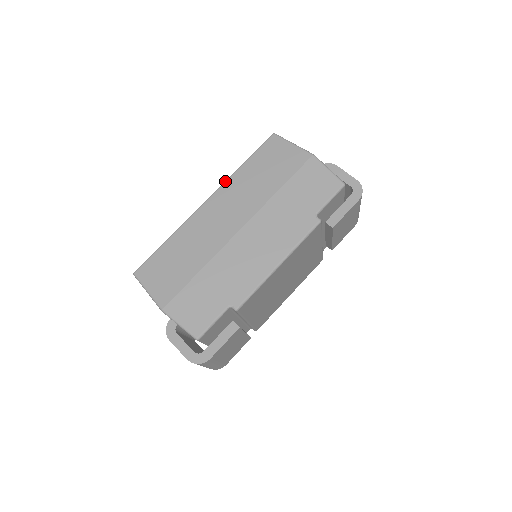
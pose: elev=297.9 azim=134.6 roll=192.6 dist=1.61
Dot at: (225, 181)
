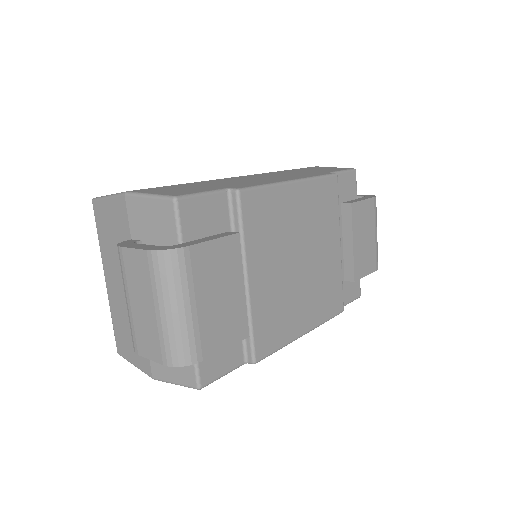
Dot at: occluded
